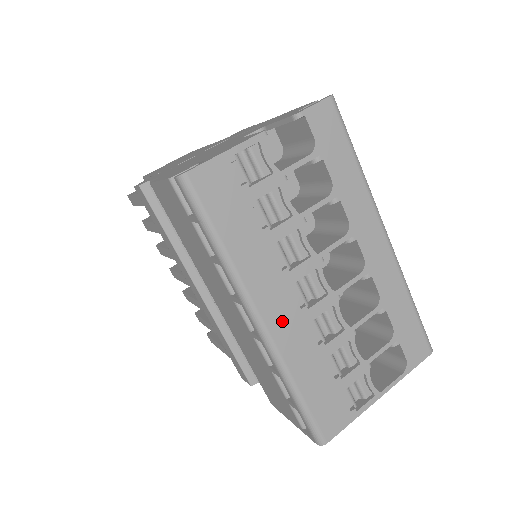
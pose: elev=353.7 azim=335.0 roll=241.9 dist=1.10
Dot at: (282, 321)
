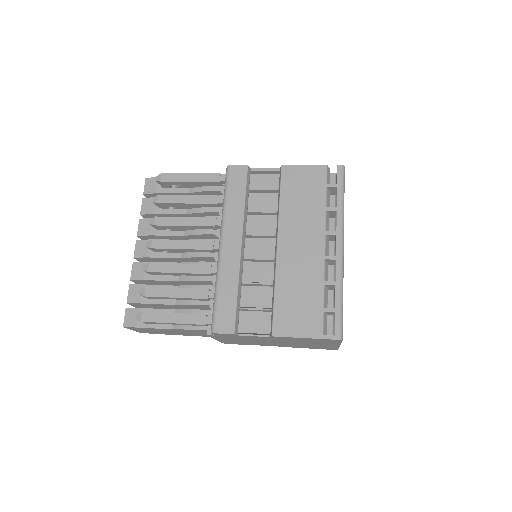
Dot at: occluded
